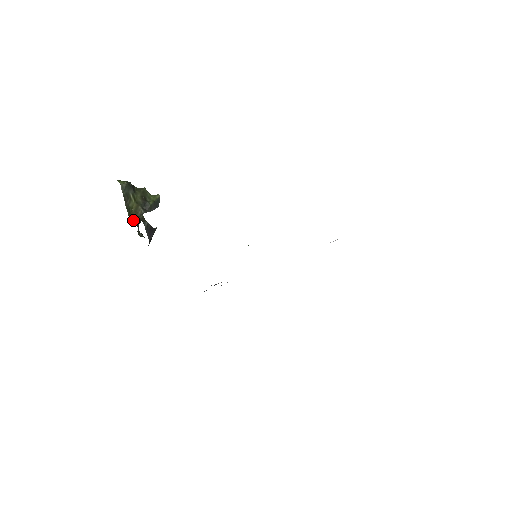
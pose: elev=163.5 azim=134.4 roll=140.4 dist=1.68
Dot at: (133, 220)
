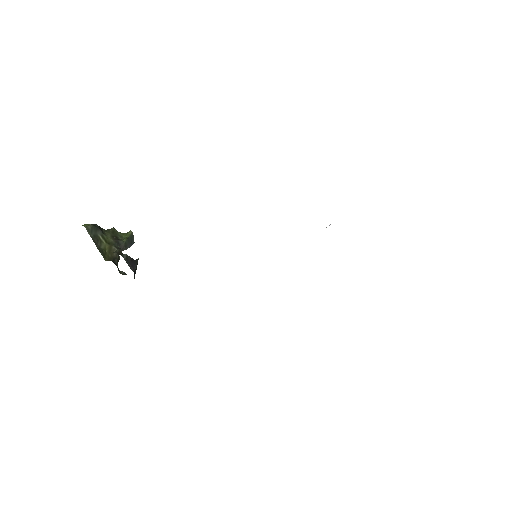
Dot at: occluded
